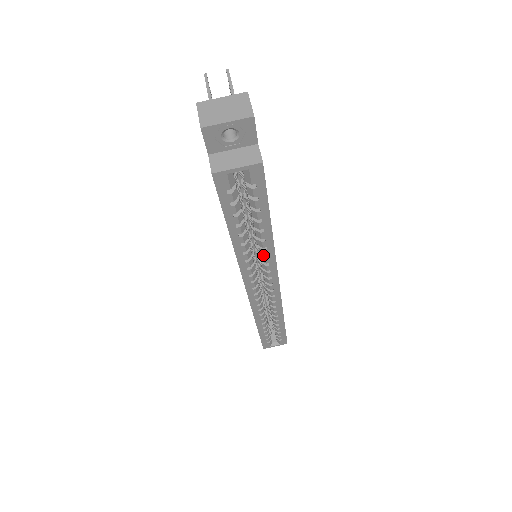
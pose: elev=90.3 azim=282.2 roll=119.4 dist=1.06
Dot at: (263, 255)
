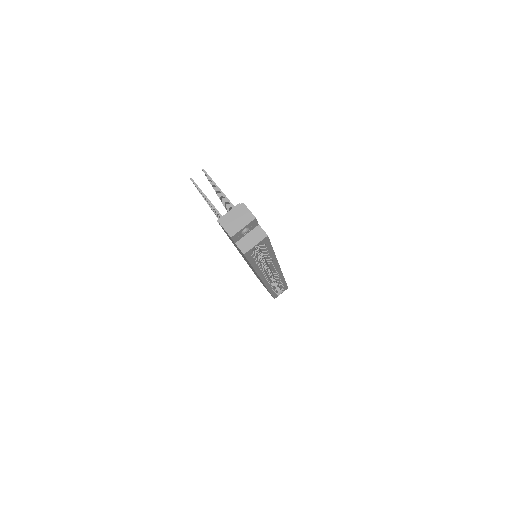
Dot at: (270, 263)
